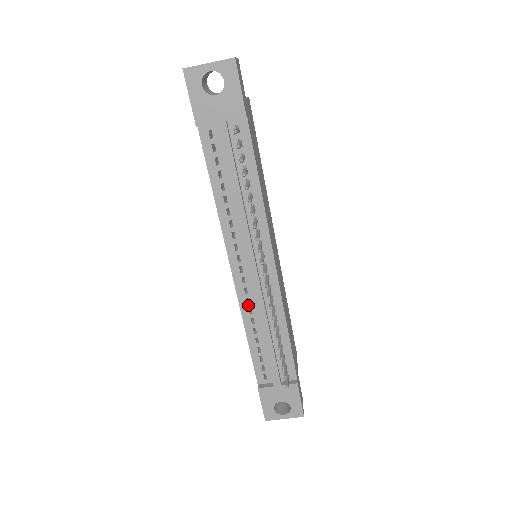
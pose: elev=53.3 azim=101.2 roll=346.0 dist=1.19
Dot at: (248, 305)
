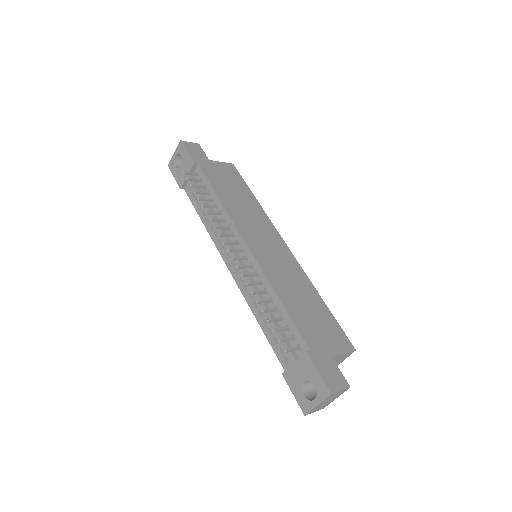
Dot at: (247, 292)
